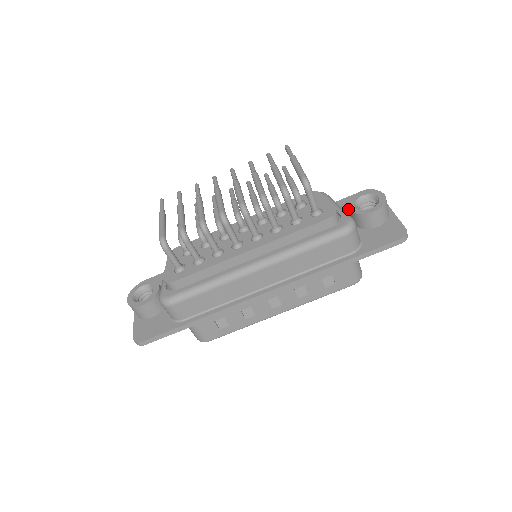
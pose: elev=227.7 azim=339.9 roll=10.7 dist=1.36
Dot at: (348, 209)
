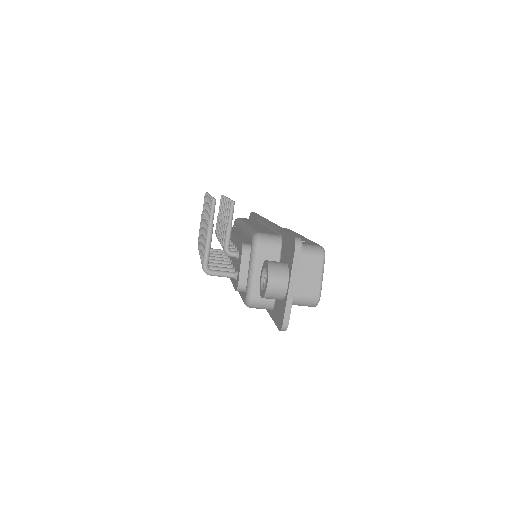
Dot at: (284, 253)
